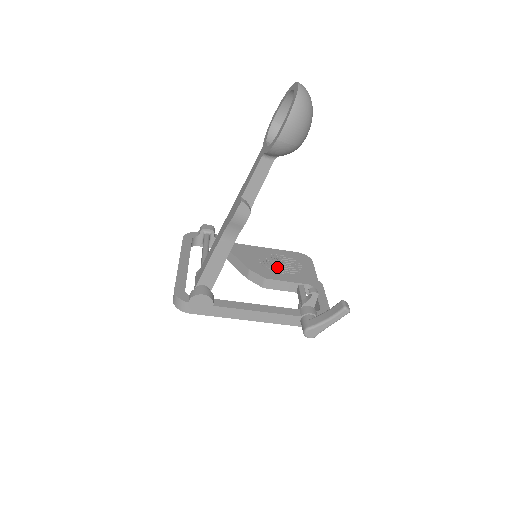
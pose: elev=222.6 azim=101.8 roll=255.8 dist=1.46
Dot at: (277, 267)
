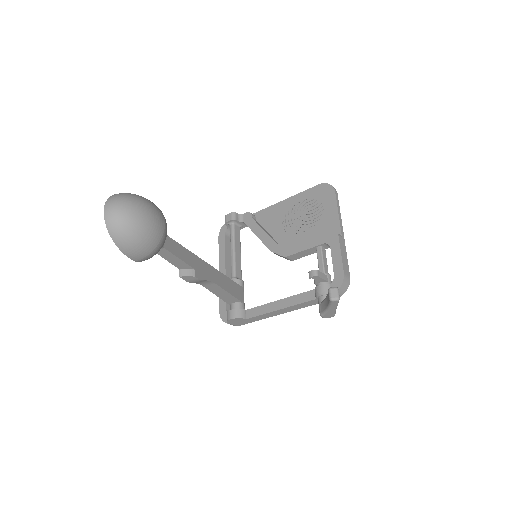
Dot at: (300, 224)
